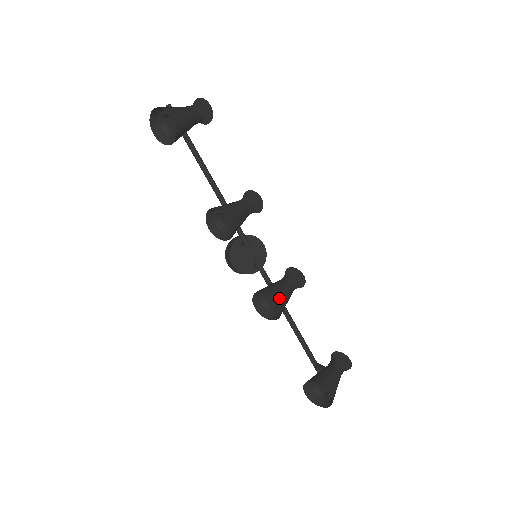
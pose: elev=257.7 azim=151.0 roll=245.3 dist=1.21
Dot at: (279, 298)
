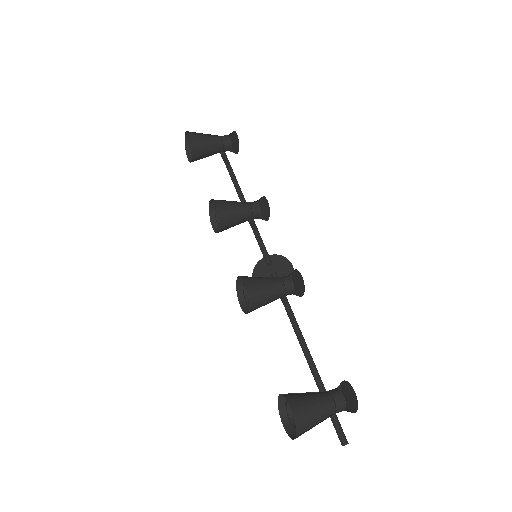
Dot at: (250, 282)
